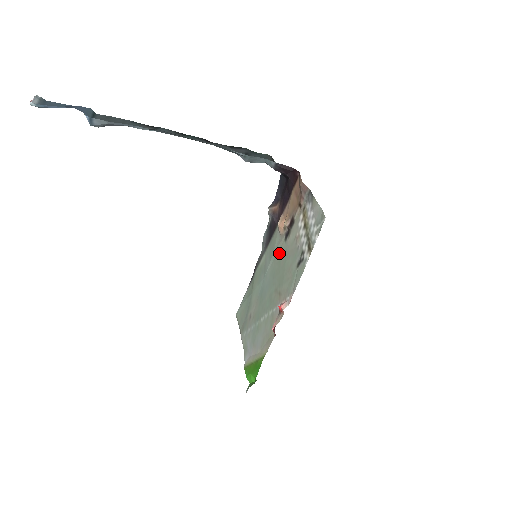
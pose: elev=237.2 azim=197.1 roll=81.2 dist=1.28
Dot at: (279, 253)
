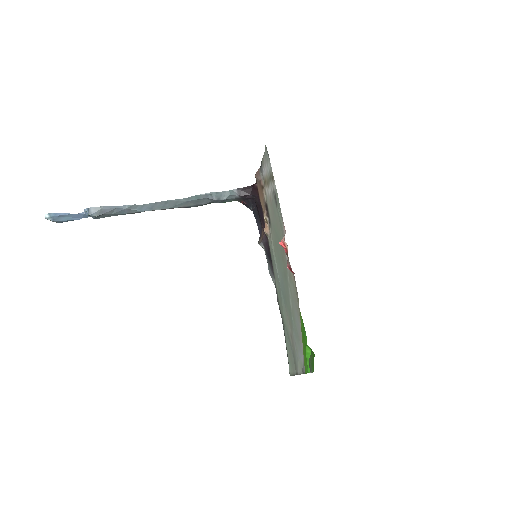
Dot at: (273, 241)
